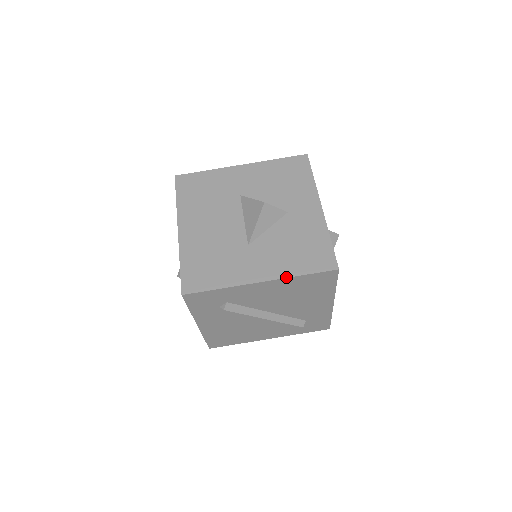
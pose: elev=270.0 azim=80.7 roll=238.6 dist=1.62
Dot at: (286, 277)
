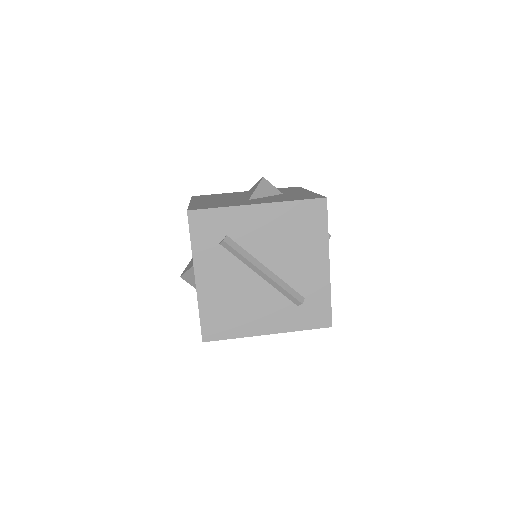
Dot at: (281, 201)
